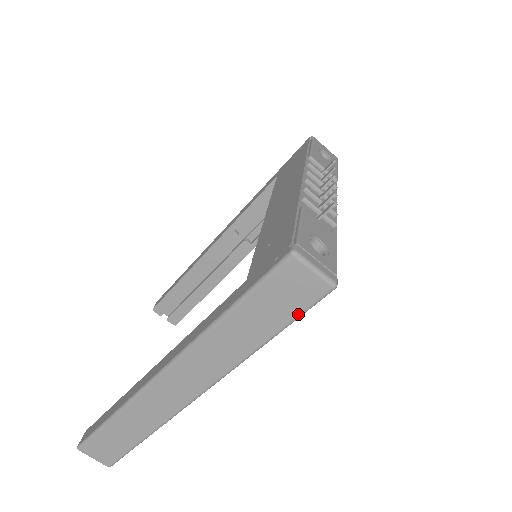
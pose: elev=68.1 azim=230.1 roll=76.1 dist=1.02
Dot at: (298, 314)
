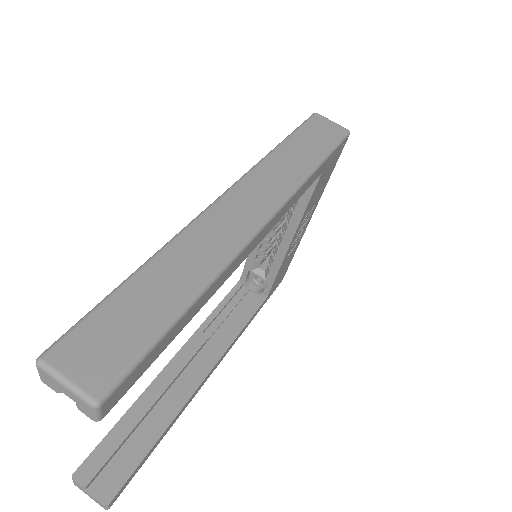
Dot at: (334, 144)
